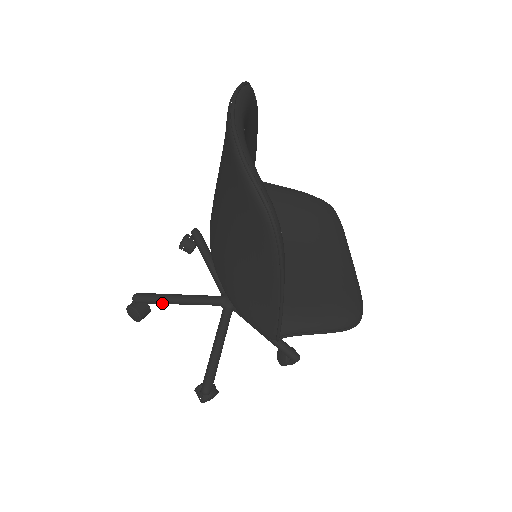
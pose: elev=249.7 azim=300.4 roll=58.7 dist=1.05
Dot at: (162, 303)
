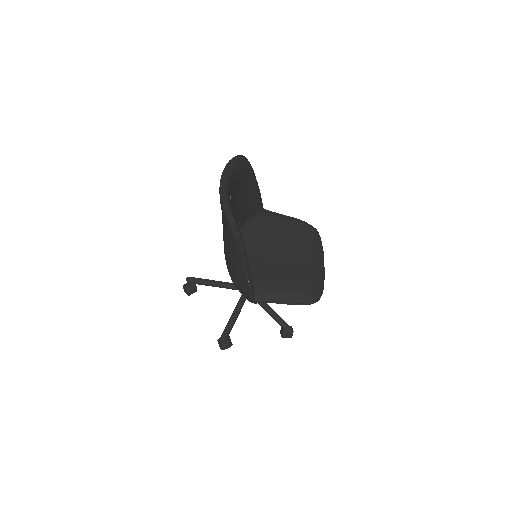
Dot at: occluded
